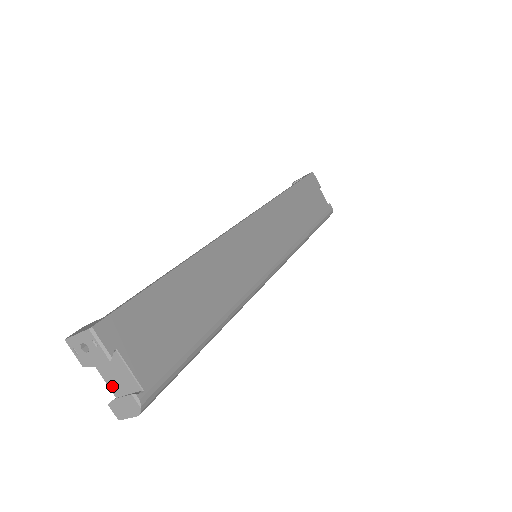
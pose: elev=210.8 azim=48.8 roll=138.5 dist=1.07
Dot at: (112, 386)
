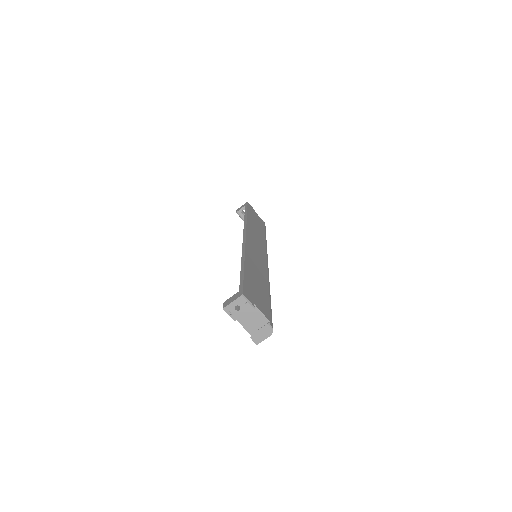
Dot at: (248, 328)
